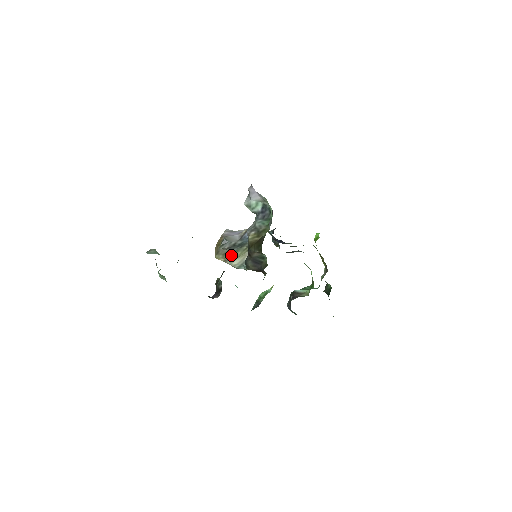
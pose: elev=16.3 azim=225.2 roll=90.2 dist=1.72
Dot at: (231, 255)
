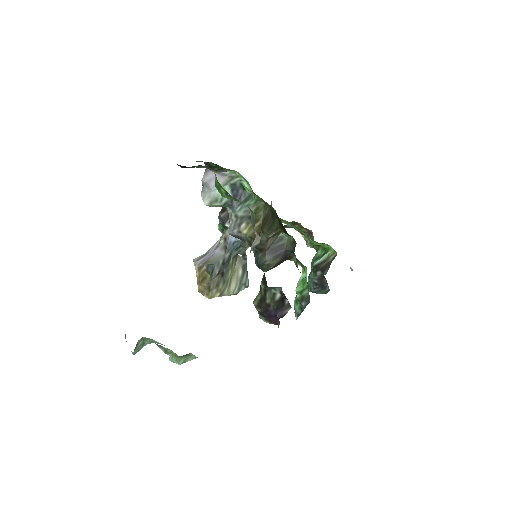
Dot at: (224, 281)
